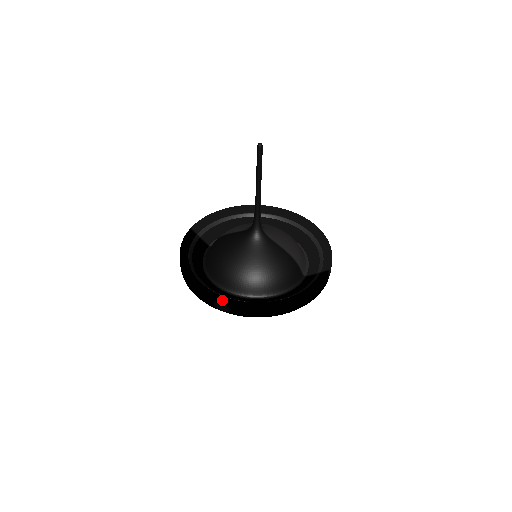
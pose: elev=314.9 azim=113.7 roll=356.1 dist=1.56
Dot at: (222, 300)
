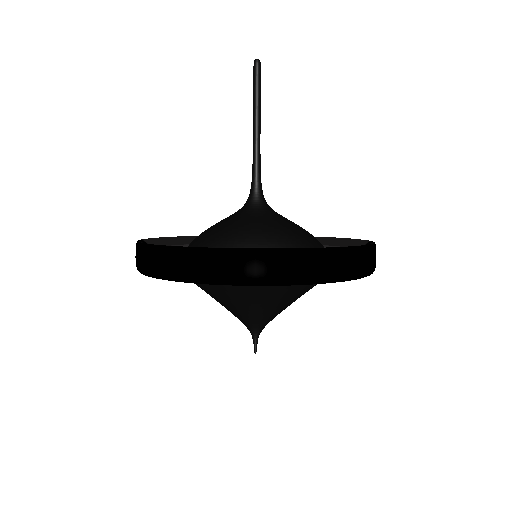
Dot at: (256, 252)
